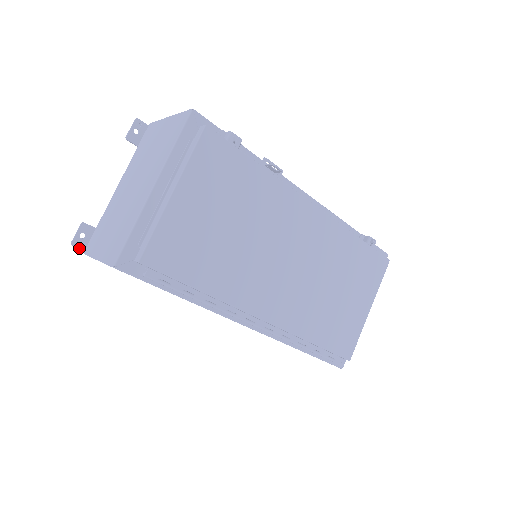
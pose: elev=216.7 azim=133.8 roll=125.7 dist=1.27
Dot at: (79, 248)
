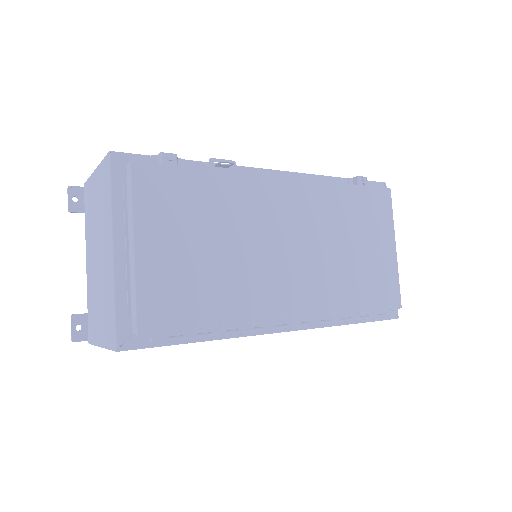
Dot at: occluded
